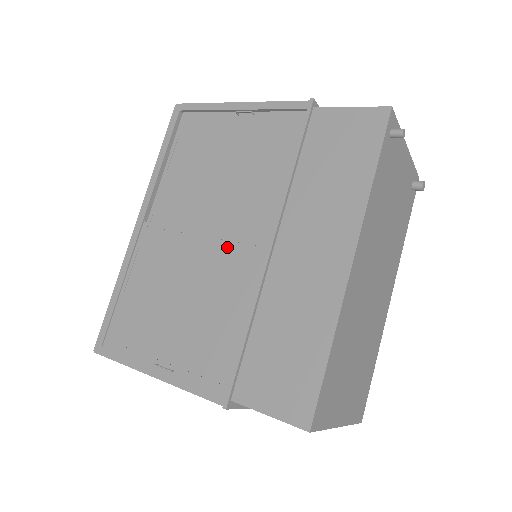
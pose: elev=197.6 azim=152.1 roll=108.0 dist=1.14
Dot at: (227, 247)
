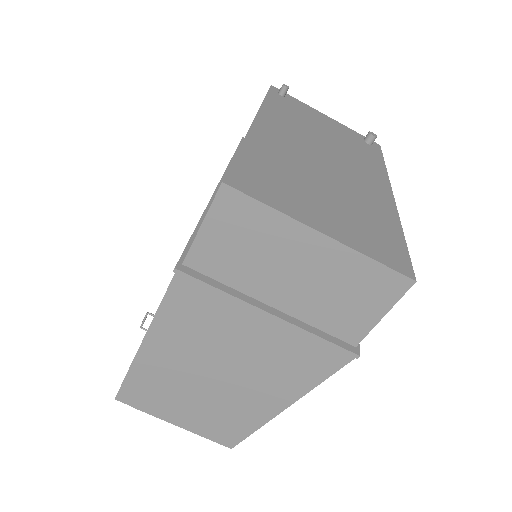
Dot at: occluded
